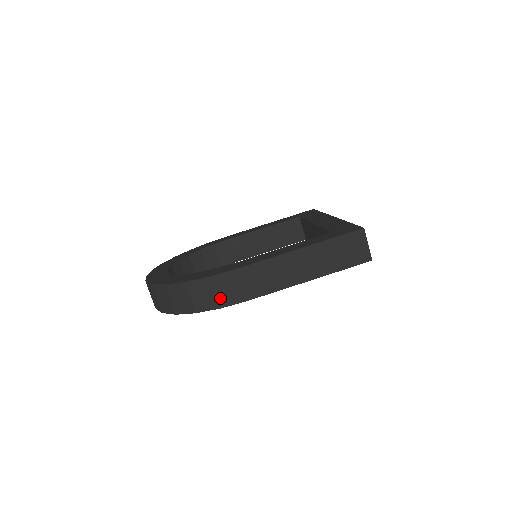
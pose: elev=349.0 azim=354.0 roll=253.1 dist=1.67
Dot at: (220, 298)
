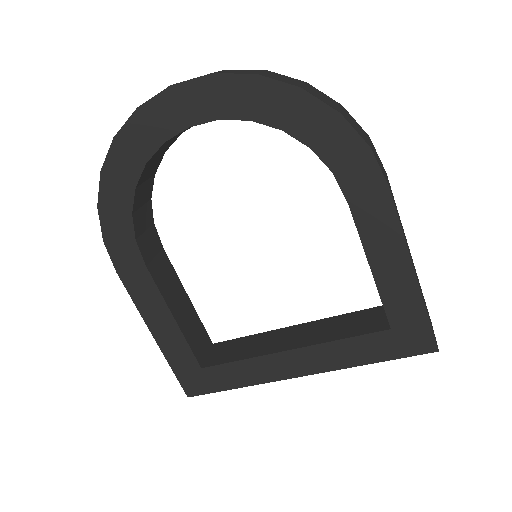
Dot at: (372, 148)
